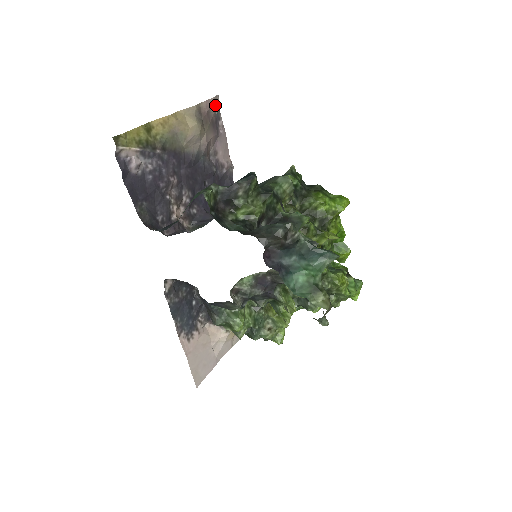
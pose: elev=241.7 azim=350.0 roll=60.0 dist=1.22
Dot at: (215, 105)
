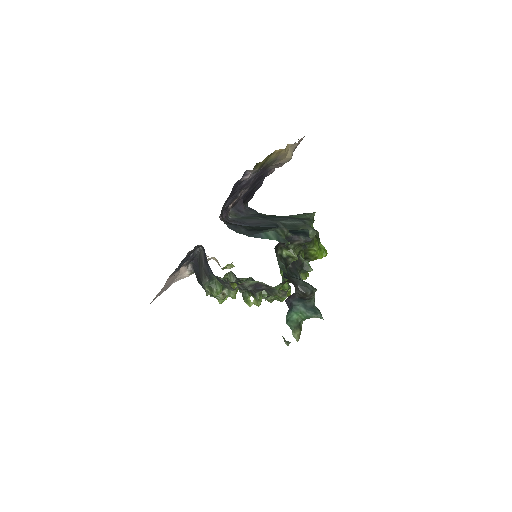
Dot at: occluded
